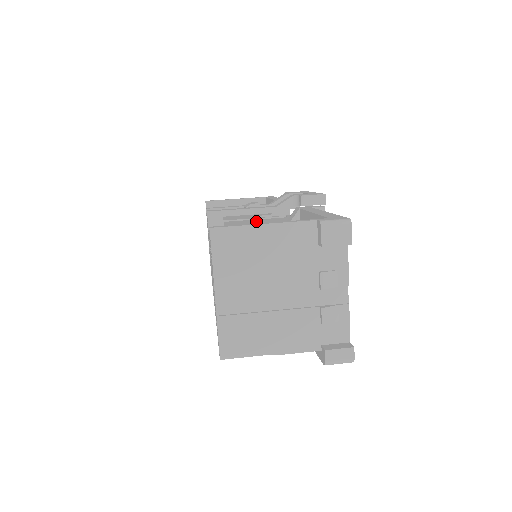
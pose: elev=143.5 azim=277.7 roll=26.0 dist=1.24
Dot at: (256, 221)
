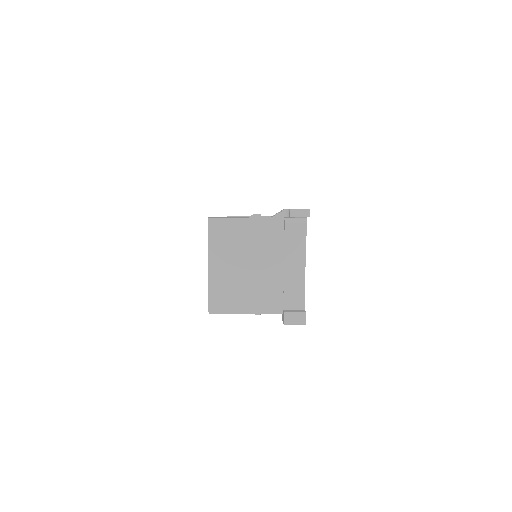
Dot at: occluded
